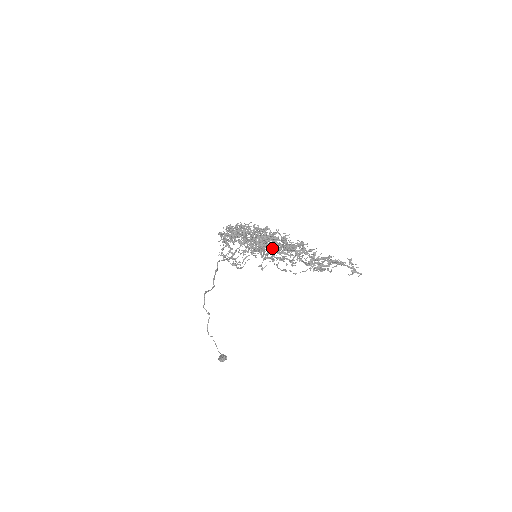
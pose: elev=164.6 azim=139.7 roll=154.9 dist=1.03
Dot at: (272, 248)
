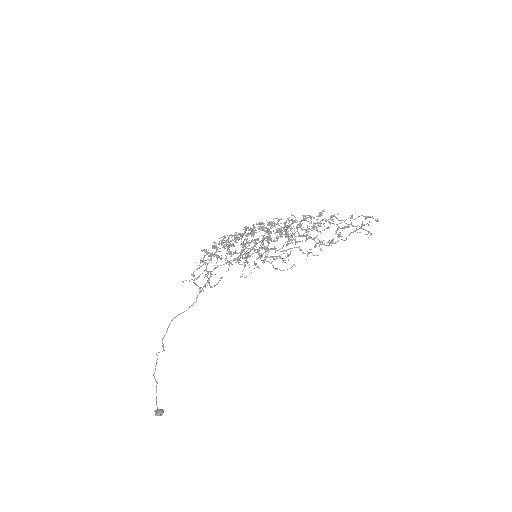
Dot at: (291, 234)
